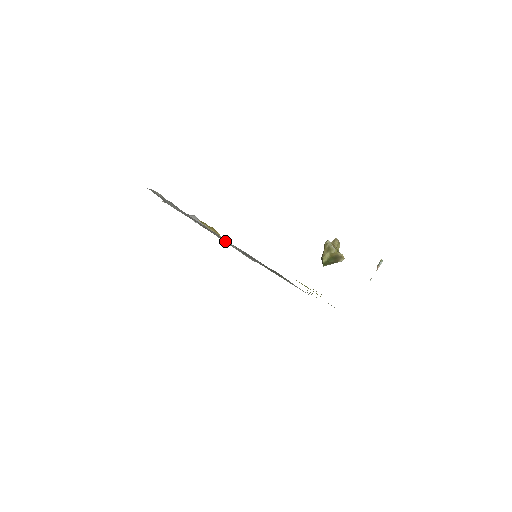
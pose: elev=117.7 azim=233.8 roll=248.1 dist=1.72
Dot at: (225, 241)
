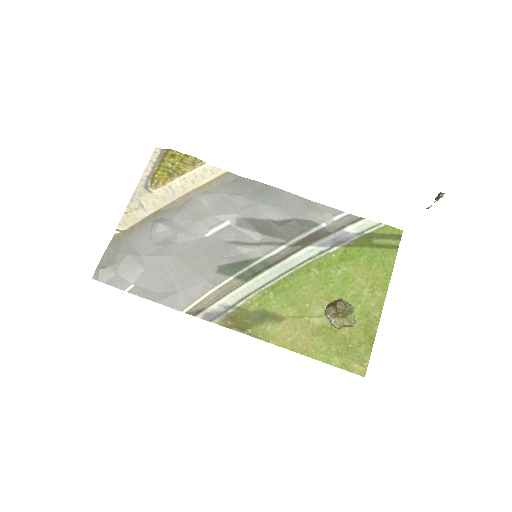
Dot at: (212, 227)
